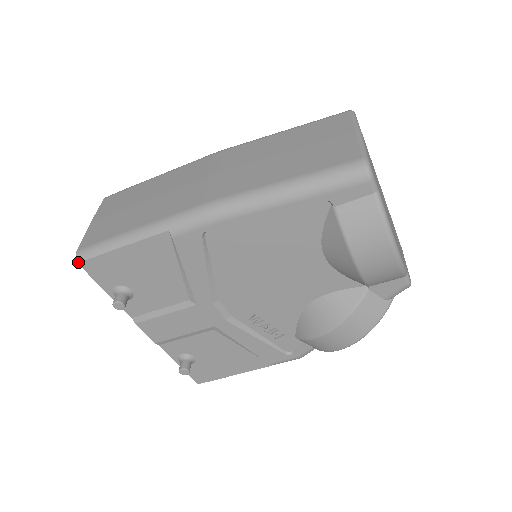
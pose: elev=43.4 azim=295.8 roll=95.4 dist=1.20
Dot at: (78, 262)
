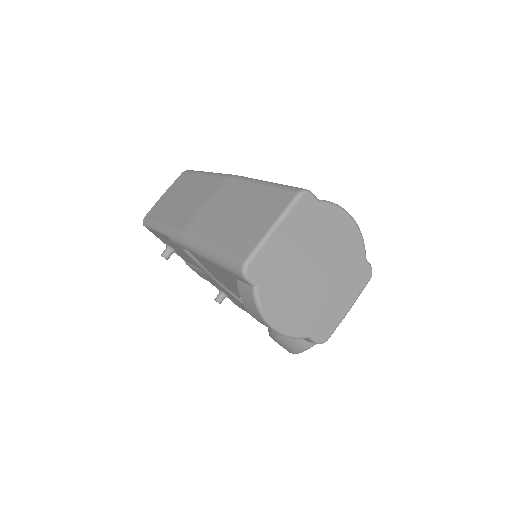
Dot at: (143, 225)
